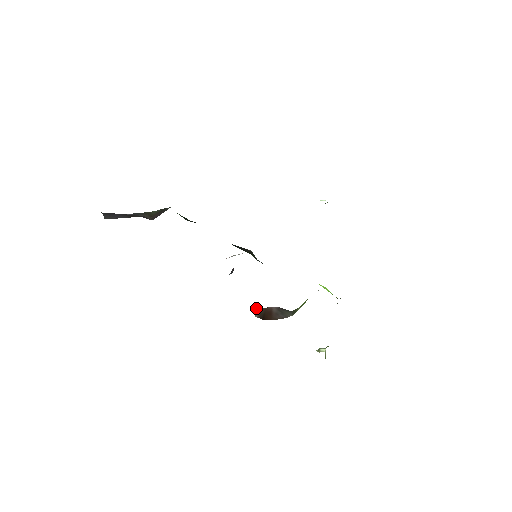
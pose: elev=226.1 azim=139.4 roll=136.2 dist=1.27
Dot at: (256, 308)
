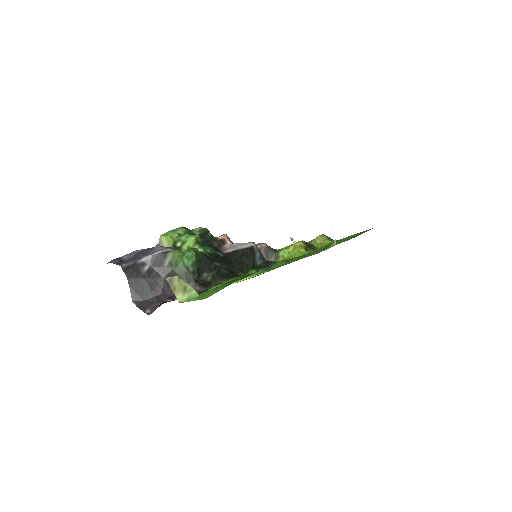
Dot at: occluded
